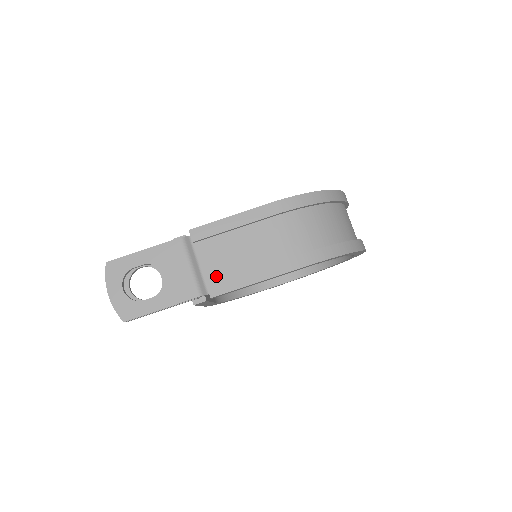
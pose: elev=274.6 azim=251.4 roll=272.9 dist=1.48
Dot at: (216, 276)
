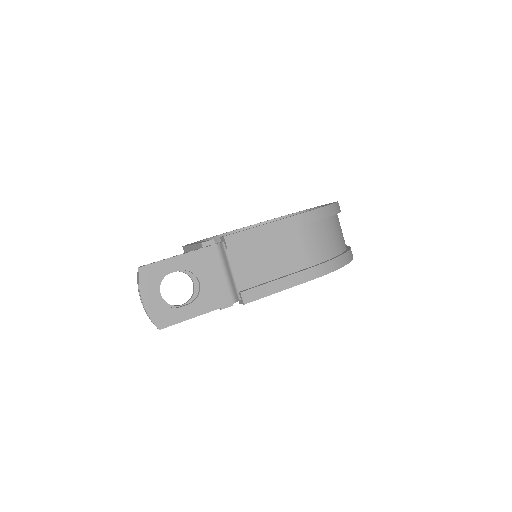
Dot at: (247, 282)
